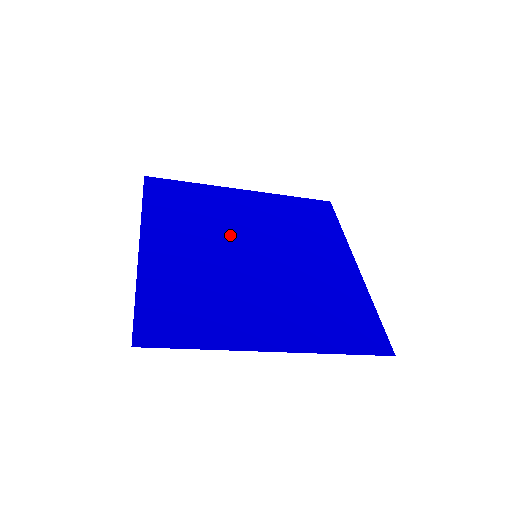
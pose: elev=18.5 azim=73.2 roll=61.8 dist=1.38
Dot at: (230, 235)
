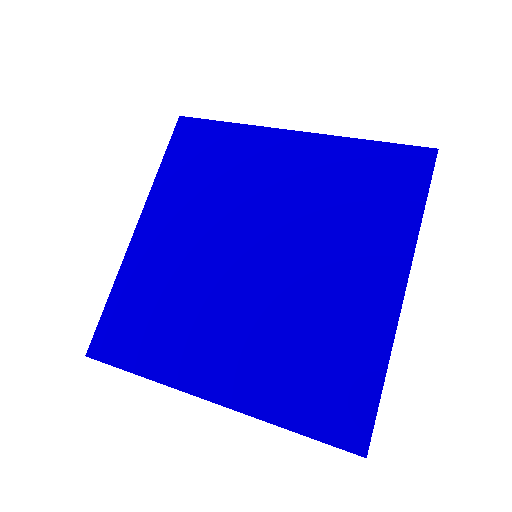
Dot at: (239, 218)
